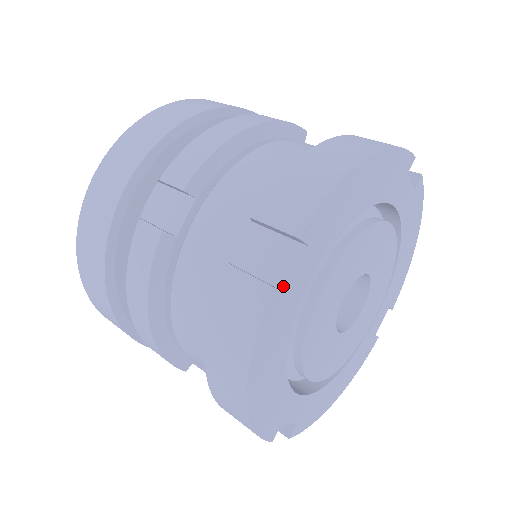
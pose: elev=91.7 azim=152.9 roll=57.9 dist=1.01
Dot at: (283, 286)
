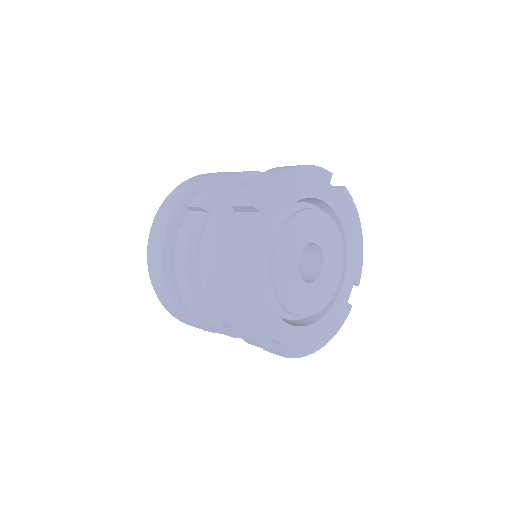
Dot at: (250, 234)
